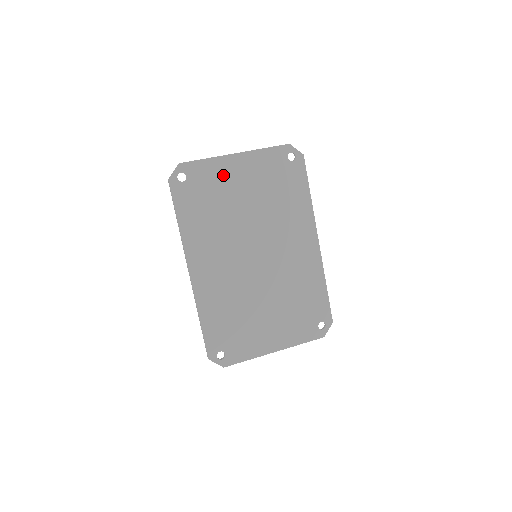
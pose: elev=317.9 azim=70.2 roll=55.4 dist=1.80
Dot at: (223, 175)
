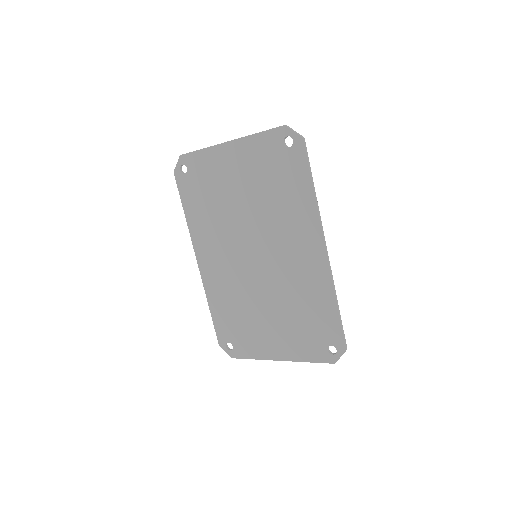
Dot at: (218, 166)
